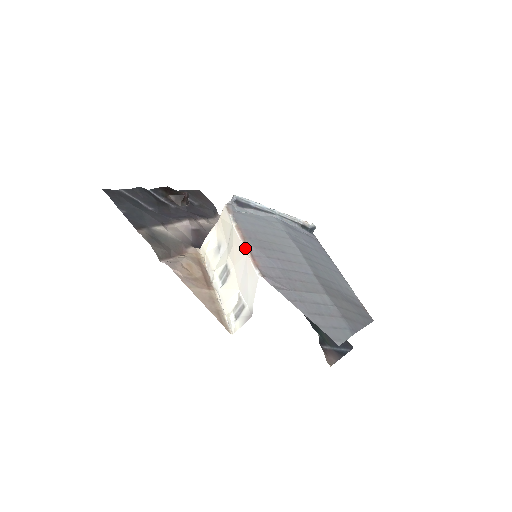
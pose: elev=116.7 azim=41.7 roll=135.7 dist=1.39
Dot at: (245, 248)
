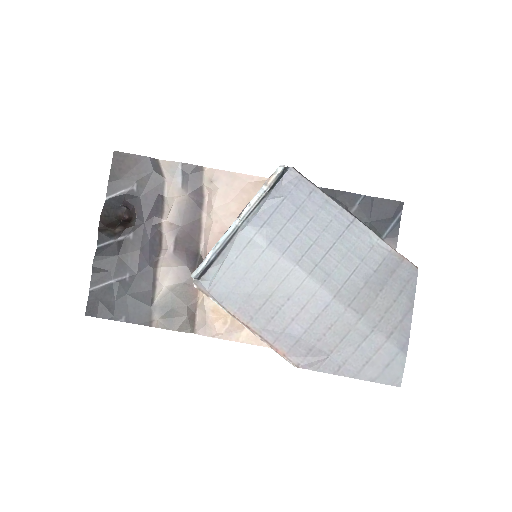
Dot at: occluded
